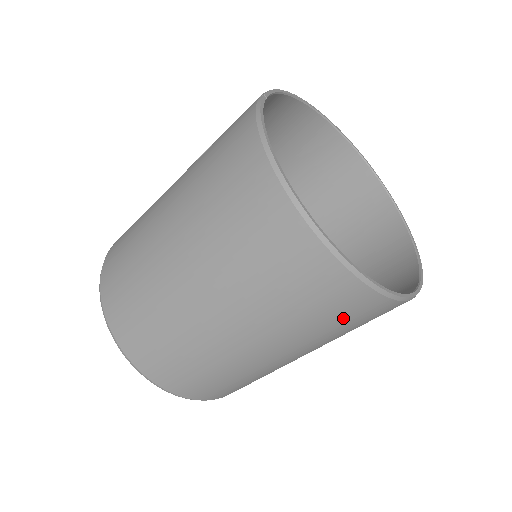
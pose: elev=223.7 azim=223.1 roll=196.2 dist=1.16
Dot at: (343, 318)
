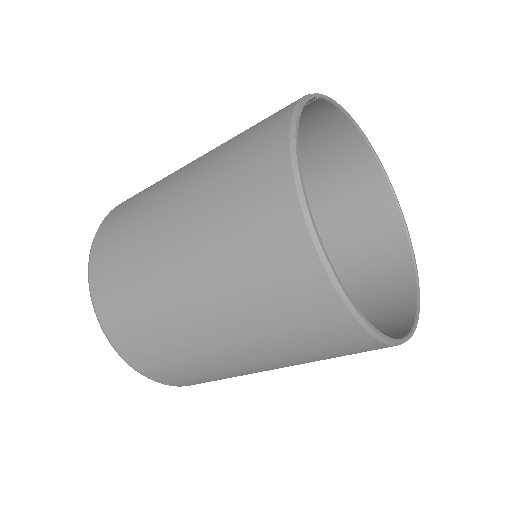
Dot at: (307, 330)
